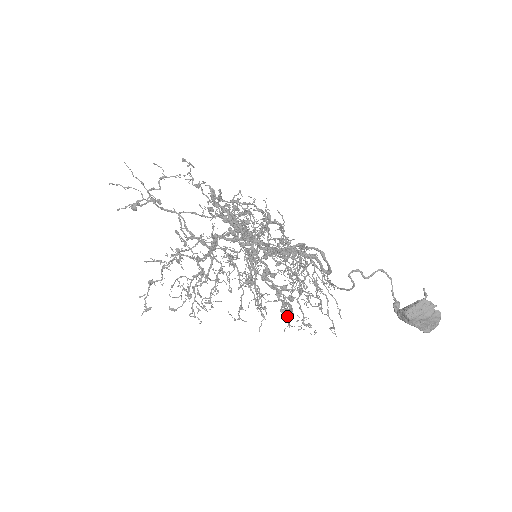
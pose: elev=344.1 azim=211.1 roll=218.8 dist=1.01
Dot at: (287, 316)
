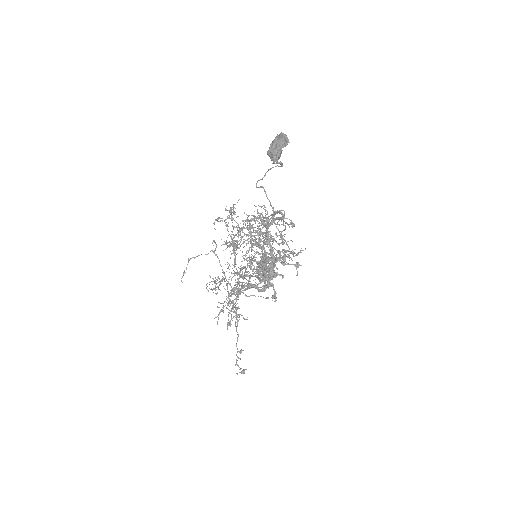
Dot at: occluded
